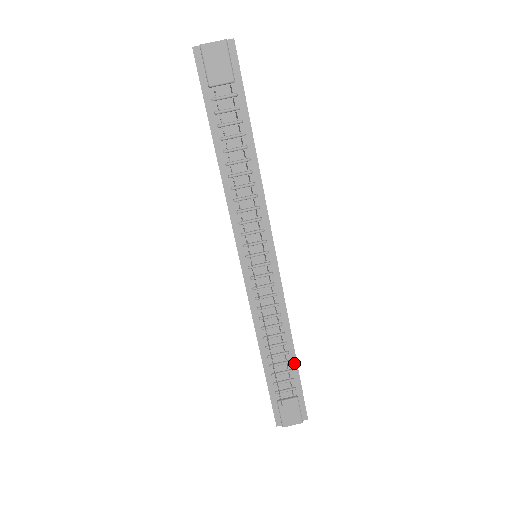
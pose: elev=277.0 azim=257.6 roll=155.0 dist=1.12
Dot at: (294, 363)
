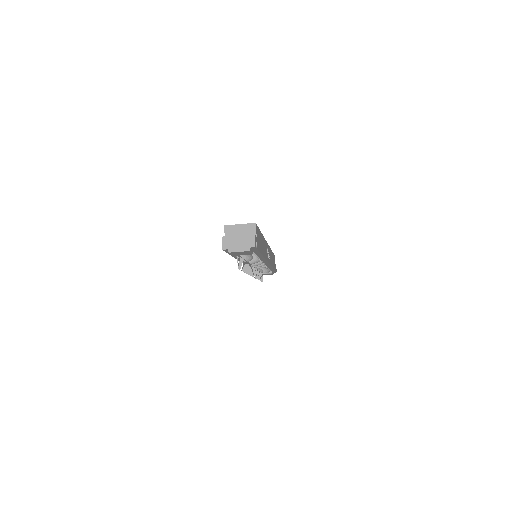
Dot at: occluded
